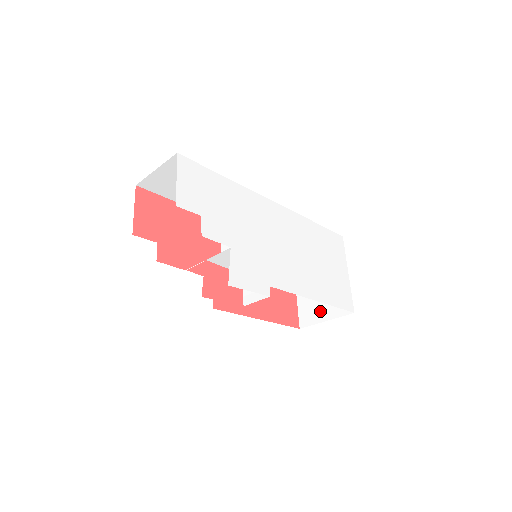
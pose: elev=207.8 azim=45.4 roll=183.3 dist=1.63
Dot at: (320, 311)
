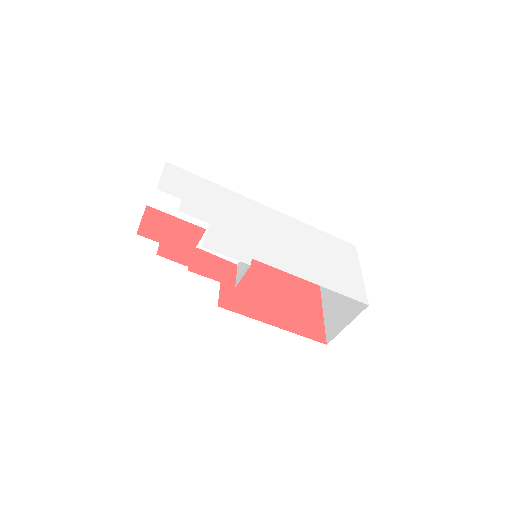
Dot at: (342, 319)
